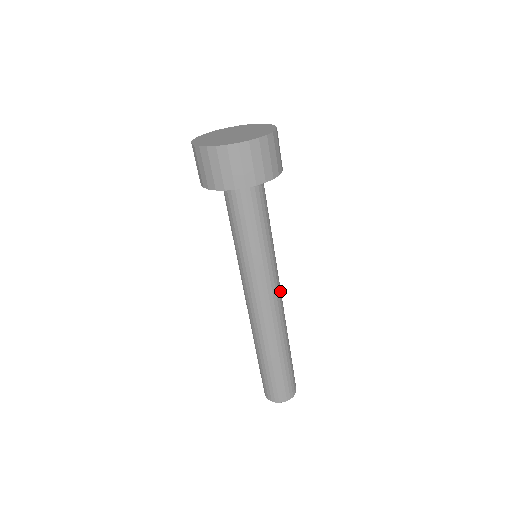
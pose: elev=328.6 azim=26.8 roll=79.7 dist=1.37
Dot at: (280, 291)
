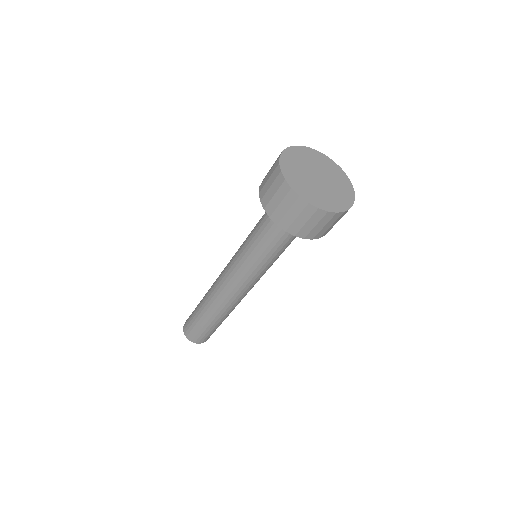
Dot at: occluded
